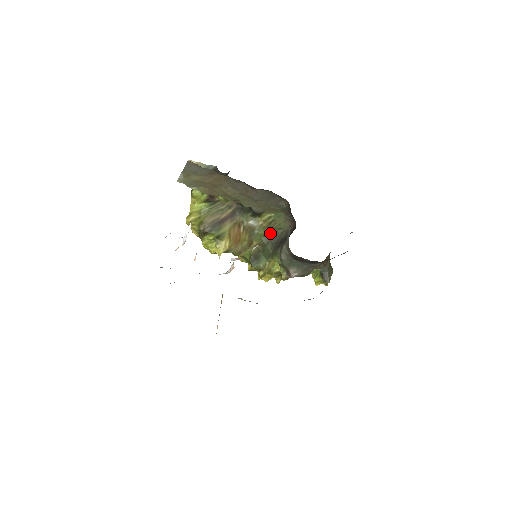
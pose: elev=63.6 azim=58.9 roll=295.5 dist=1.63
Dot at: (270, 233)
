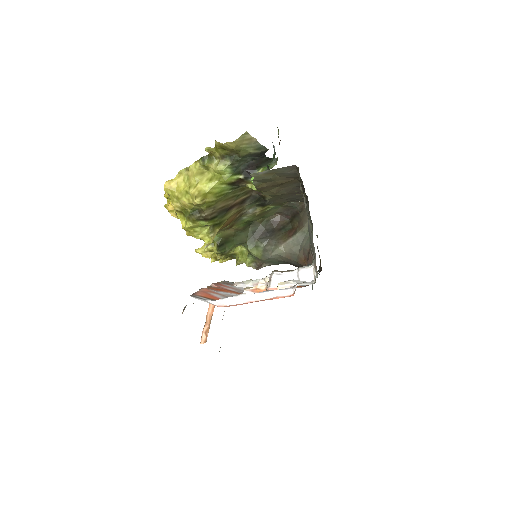
Dot at: (254, 220)
